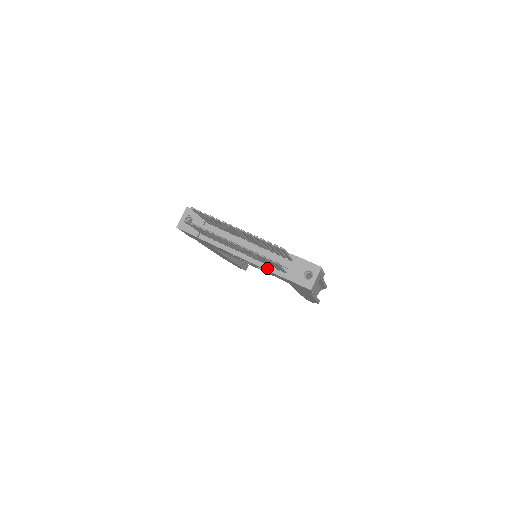
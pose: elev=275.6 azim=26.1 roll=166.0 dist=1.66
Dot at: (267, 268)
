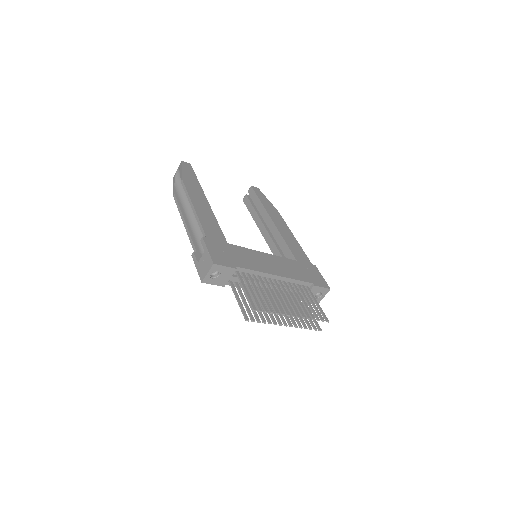
Dot at: occluded
